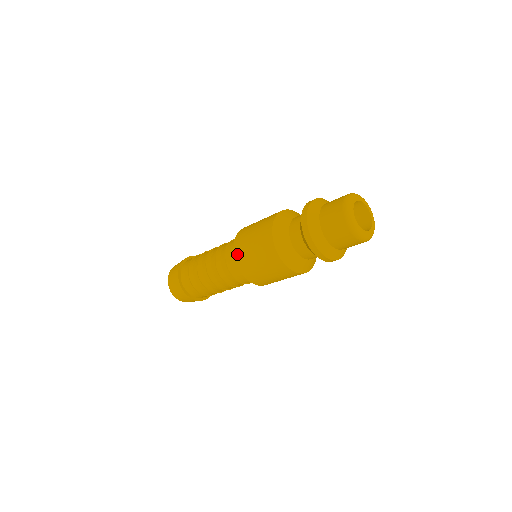
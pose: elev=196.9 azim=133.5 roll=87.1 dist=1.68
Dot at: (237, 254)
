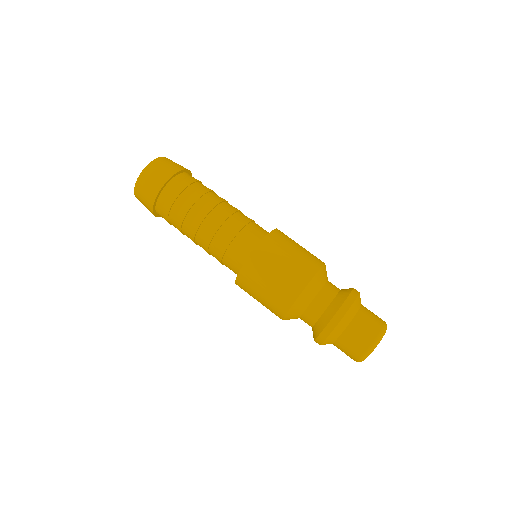
Dot at: (255, 257)
